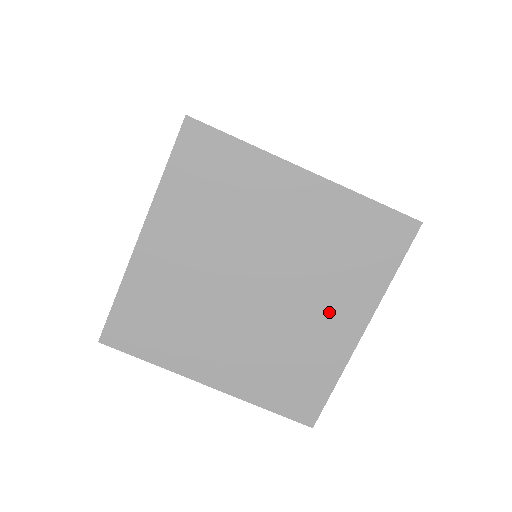
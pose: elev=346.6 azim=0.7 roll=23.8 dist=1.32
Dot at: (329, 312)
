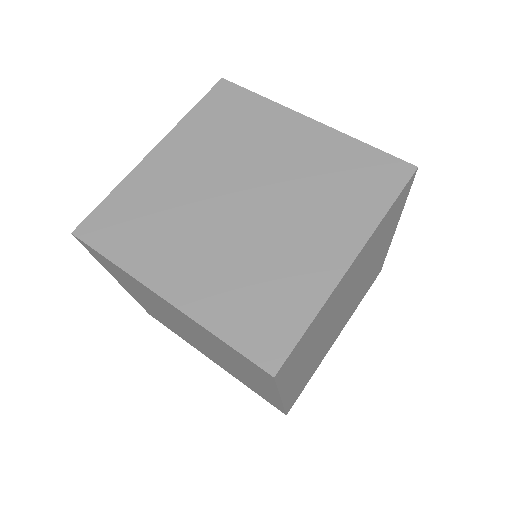
Dot at: (210, 356)
